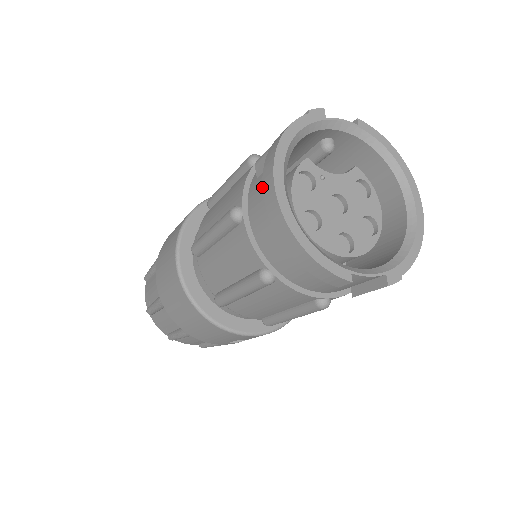
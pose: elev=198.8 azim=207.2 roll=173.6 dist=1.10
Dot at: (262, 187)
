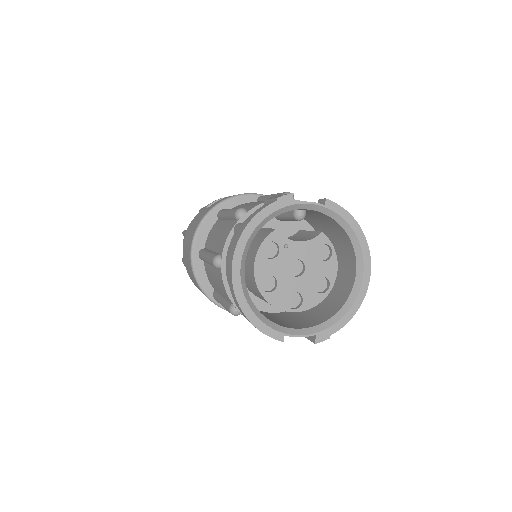
Dot at: (228, 261)
